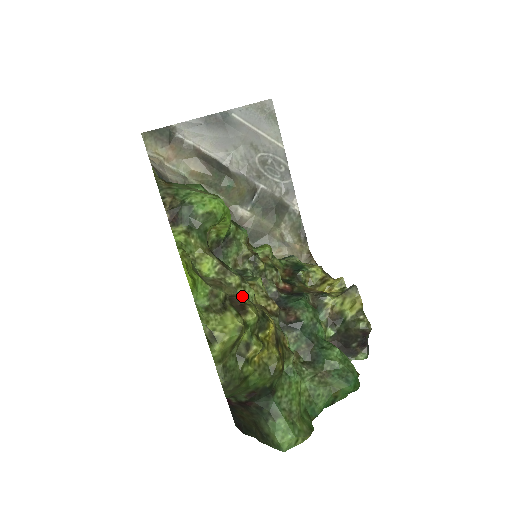
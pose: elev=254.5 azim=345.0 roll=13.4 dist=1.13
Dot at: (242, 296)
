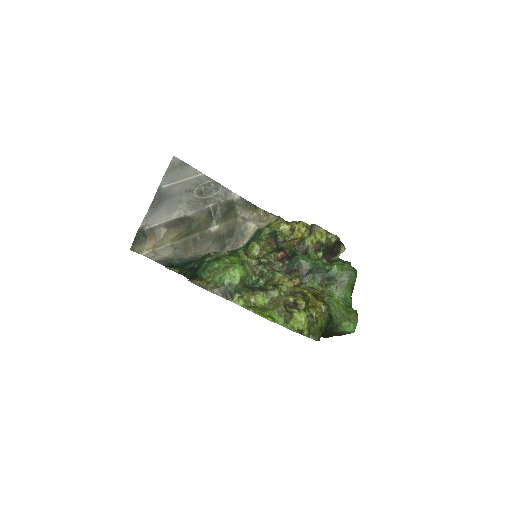
Dot at: (290, 299)
